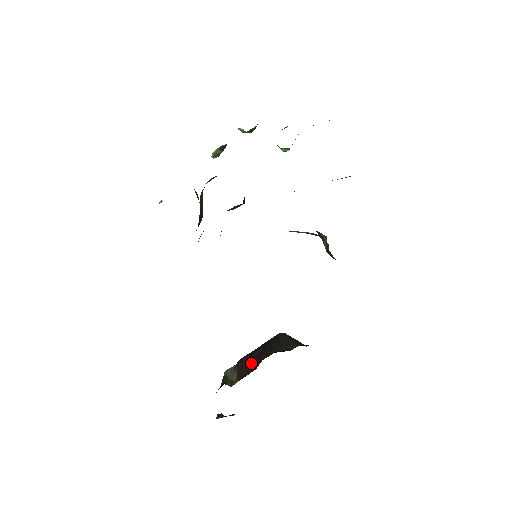
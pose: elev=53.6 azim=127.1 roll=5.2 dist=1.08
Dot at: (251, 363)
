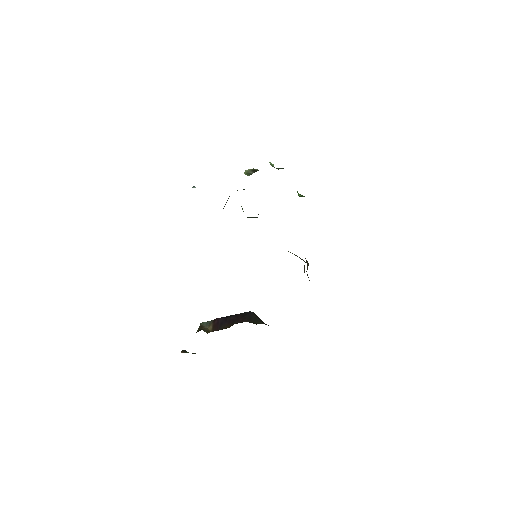
Dot at: (225, 323)
